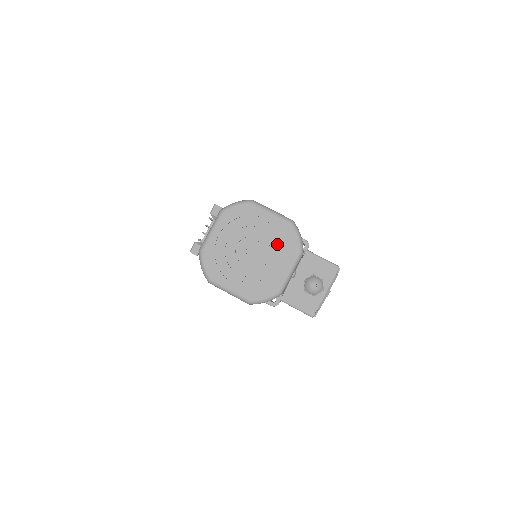
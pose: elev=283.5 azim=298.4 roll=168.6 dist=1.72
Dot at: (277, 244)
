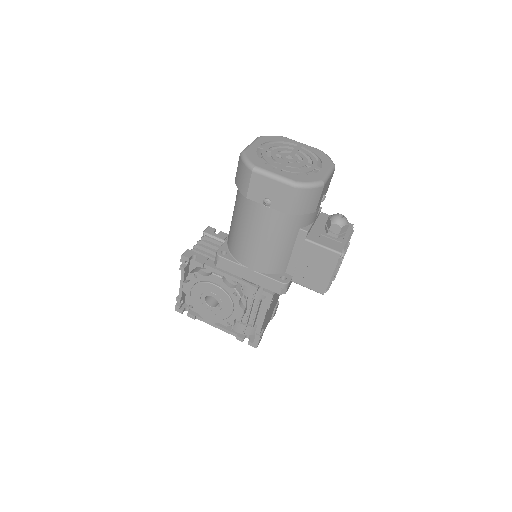
Dot at: (312, 157)
